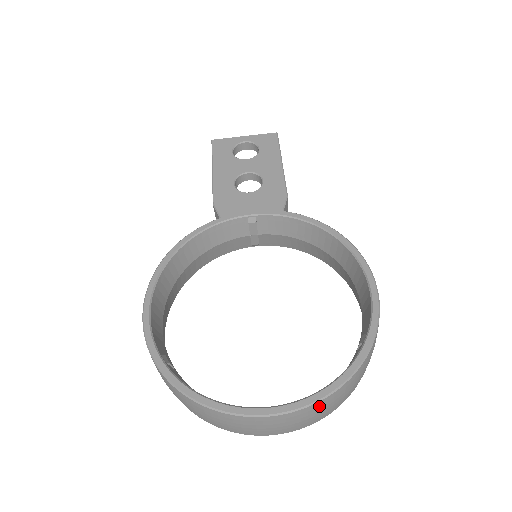
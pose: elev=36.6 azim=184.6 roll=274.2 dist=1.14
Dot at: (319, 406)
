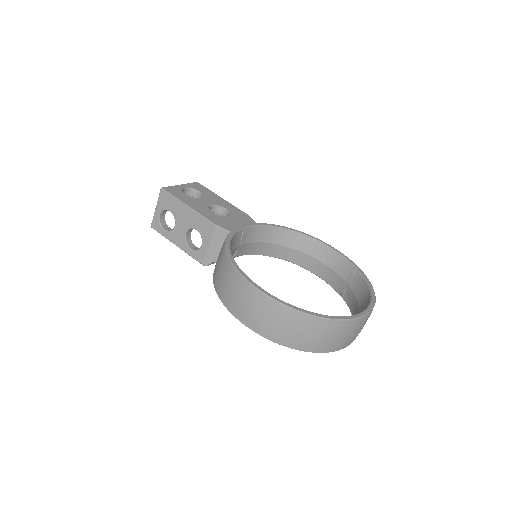
Dot at: occluded
